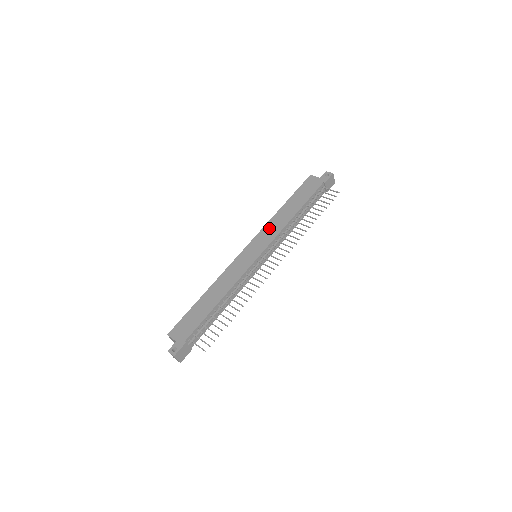
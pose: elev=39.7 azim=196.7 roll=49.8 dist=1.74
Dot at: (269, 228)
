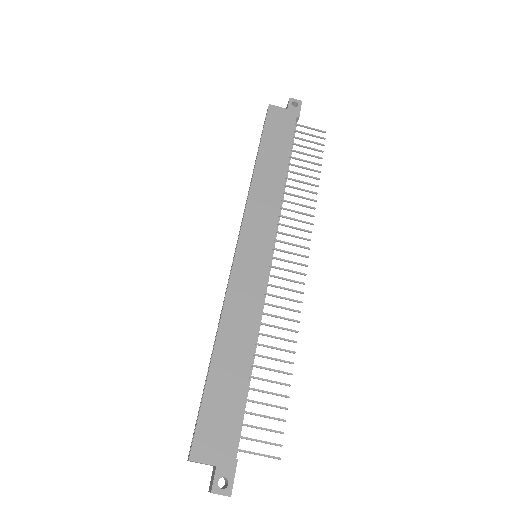
Dot at: (258, 204)
